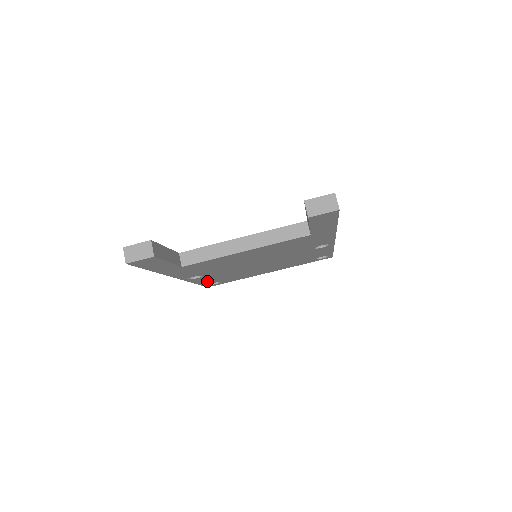
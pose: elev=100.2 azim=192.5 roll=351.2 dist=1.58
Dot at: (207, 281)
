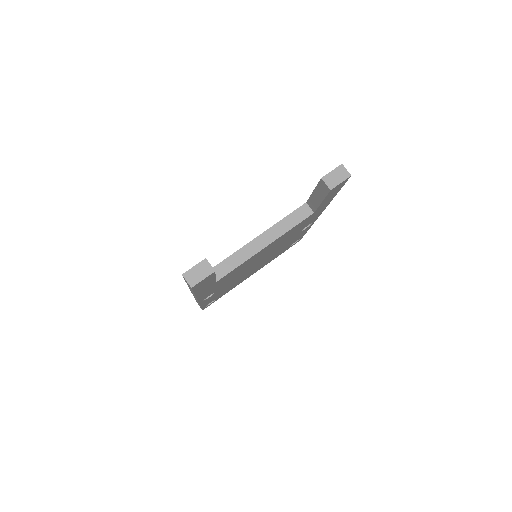
Dot at: occluded
